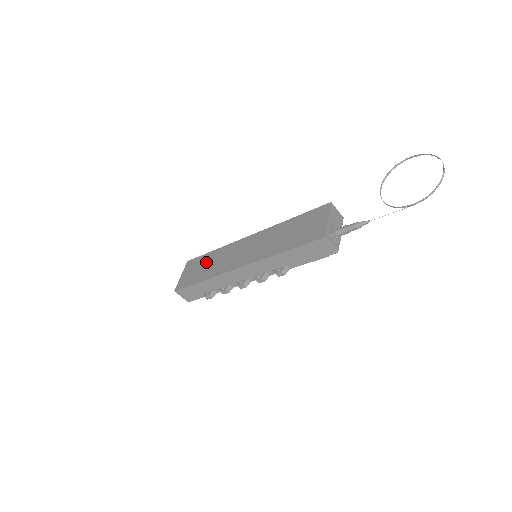
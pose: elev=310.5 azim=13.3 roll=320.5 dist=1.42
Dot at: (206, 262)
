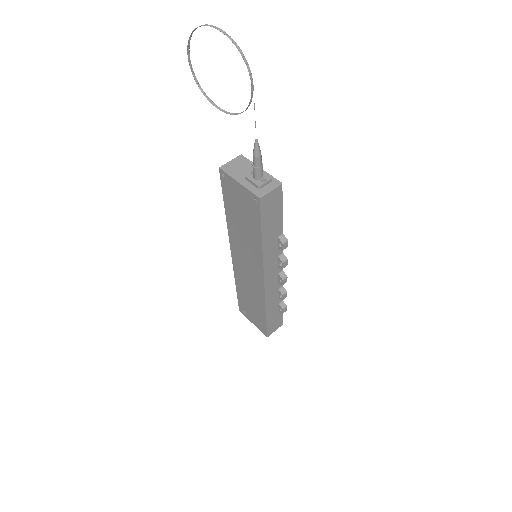
Dot at: (246, 300)
